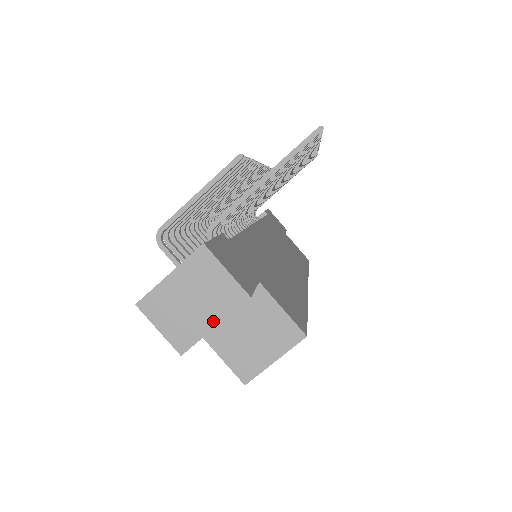
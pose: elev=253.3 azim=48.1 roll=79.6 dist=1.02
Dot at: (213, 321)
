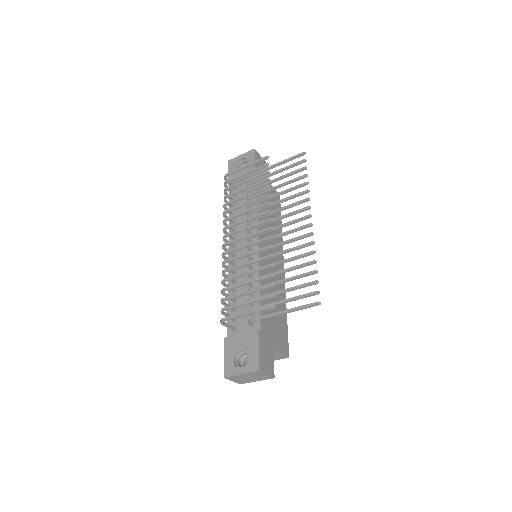
Dot at: occluded
